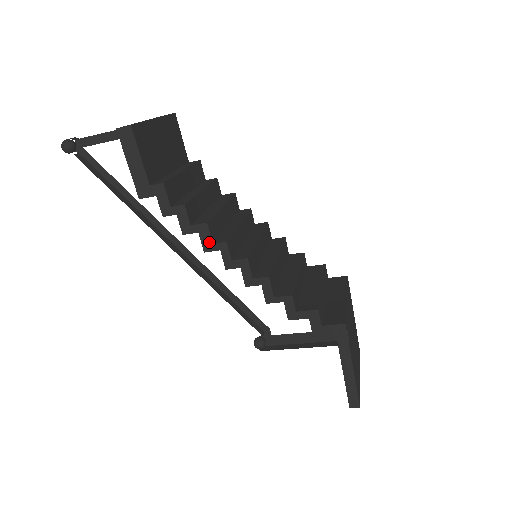
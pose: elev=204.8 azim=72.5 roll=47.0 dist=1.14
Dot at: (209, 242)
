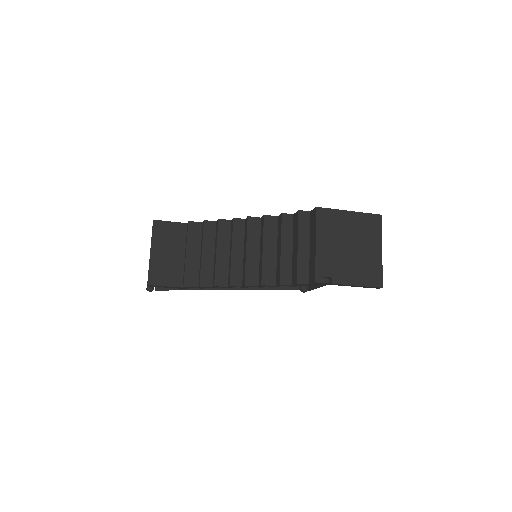
Dot at: (226, 287)
